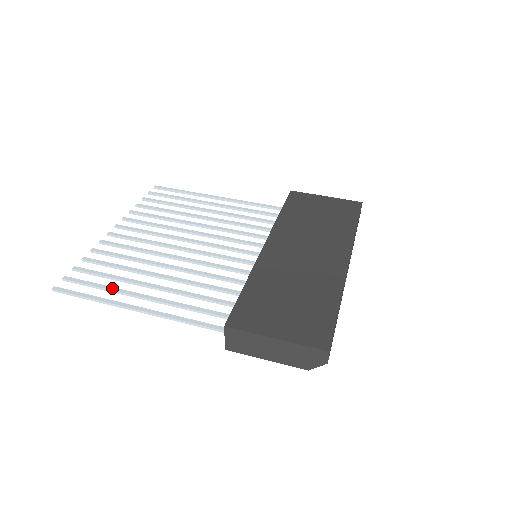
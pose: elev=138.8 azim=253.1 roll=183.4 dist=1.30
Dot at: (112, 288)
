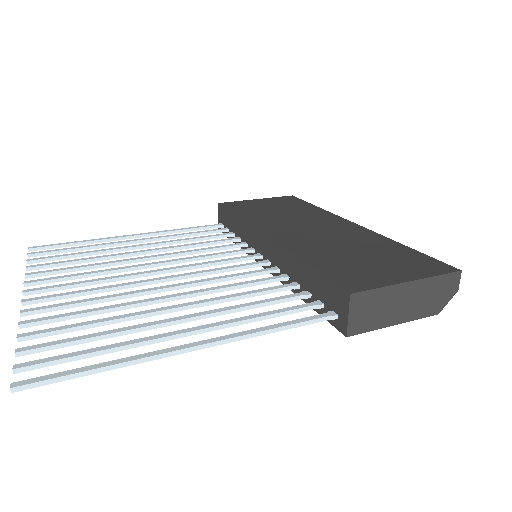
Dot at: (124, 343)
